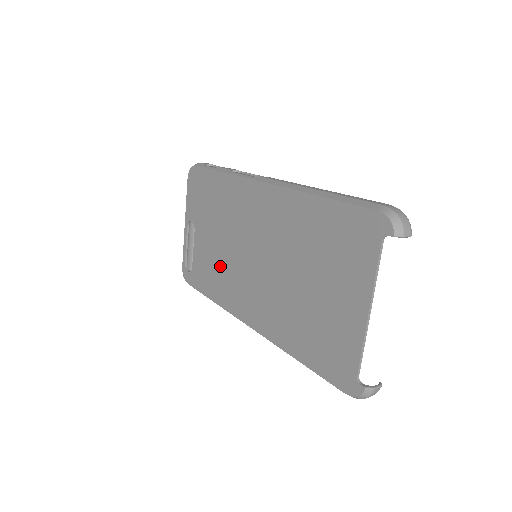
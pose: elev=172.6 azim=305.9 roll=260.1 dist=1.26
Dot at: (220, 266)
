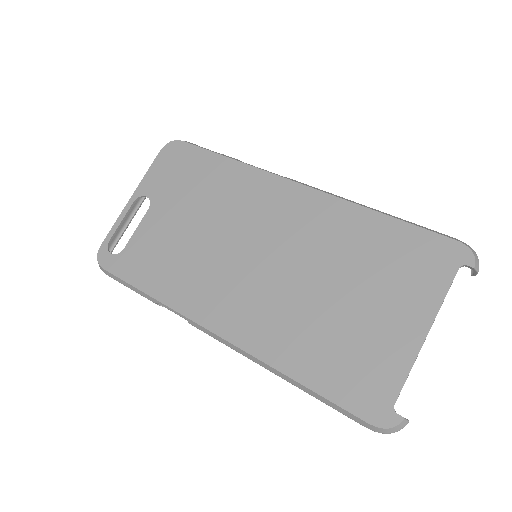
Dot at: (185, 256)
